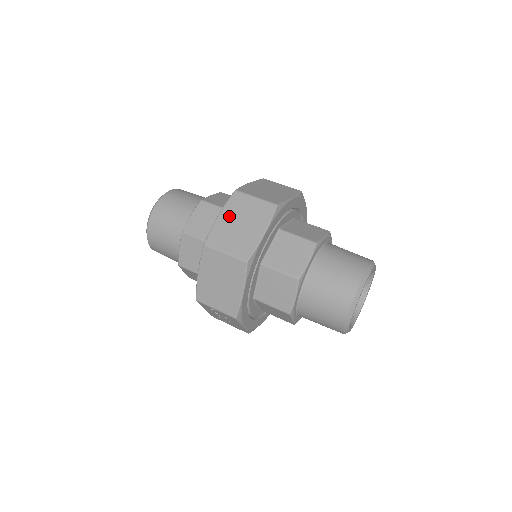
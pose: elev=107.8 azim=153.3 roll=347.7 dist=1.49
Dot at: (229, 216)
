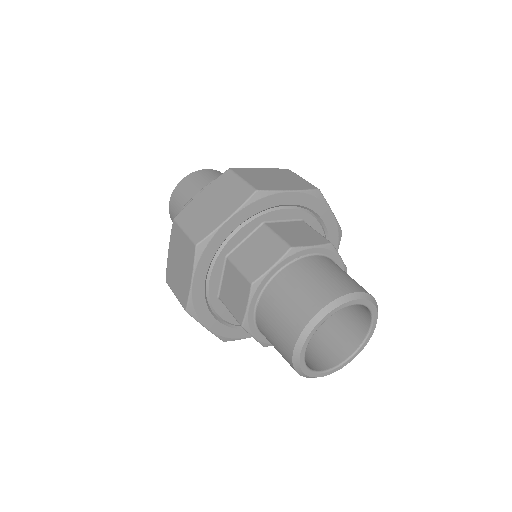
Dot at: (208, 194)
